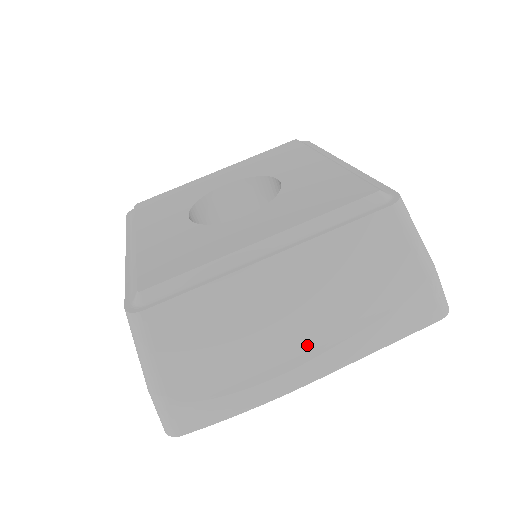
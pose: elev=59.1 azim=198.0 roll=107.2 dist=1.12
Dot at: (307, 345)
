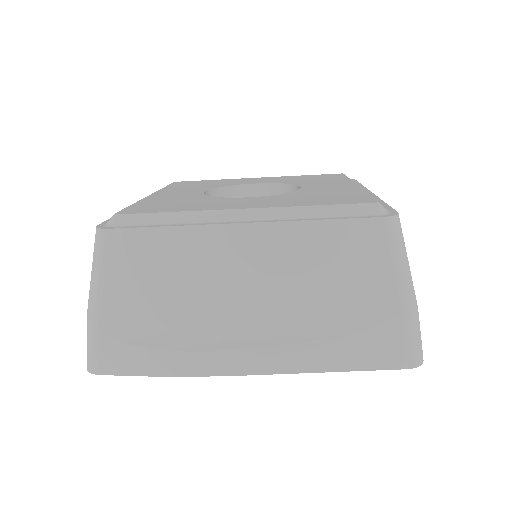
Dot at: (251, 332)
